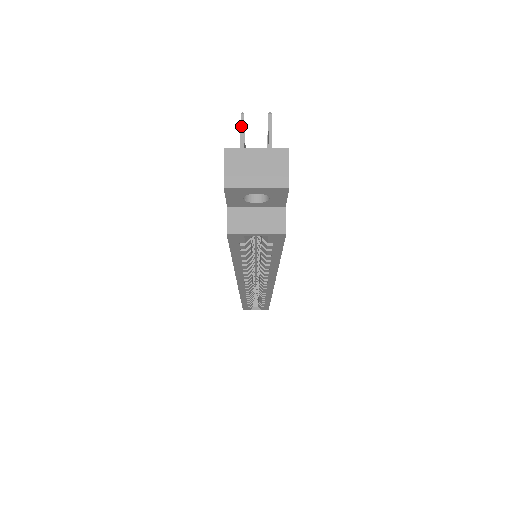
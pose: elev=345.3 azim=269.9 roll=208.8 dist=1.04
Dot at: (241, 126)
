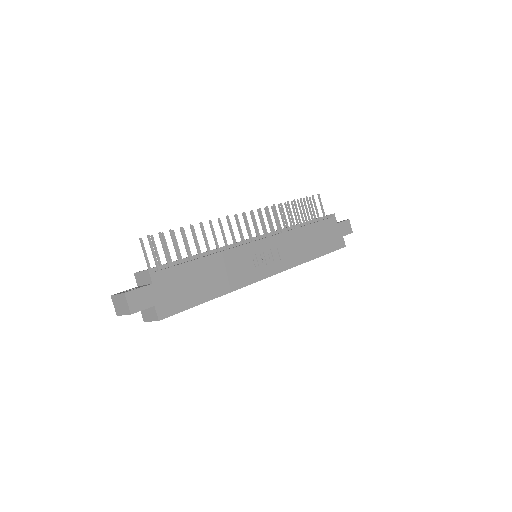
Dot at: (142, 247)
